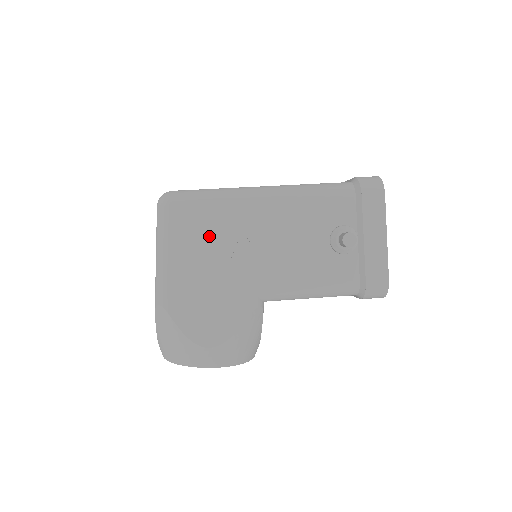
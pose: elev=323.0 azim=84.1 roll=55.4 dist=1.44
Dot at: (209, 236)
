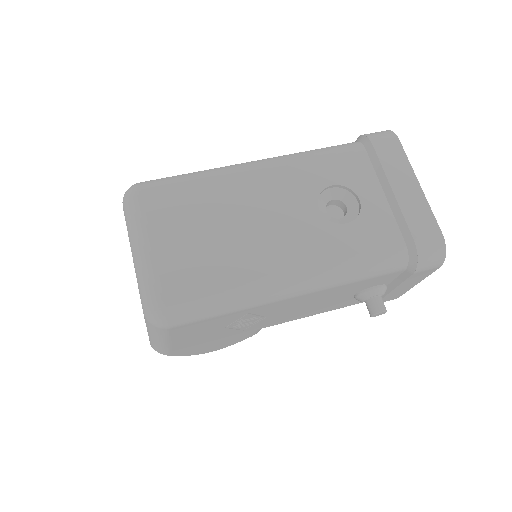
Dot at: (218, 326)
